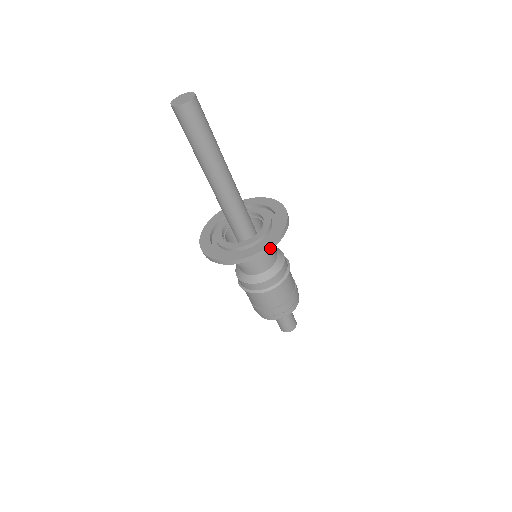
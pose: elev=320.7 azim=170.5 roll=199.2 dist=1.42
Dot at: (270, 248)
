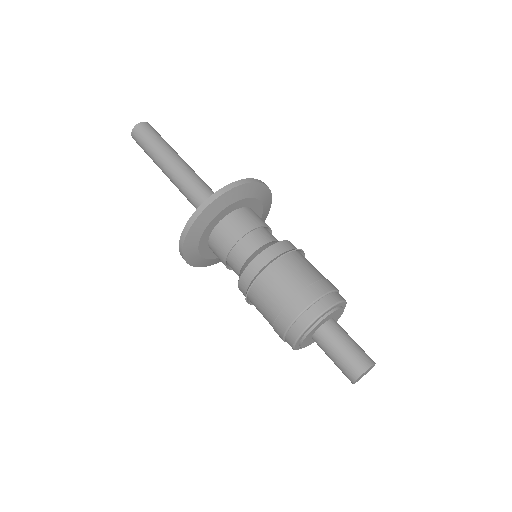
Dot at: (192, 222)
